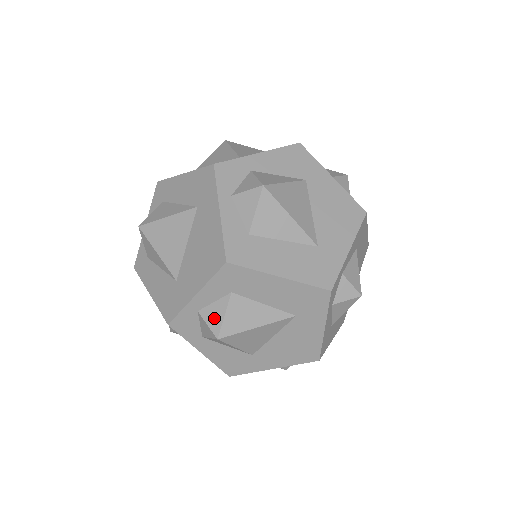
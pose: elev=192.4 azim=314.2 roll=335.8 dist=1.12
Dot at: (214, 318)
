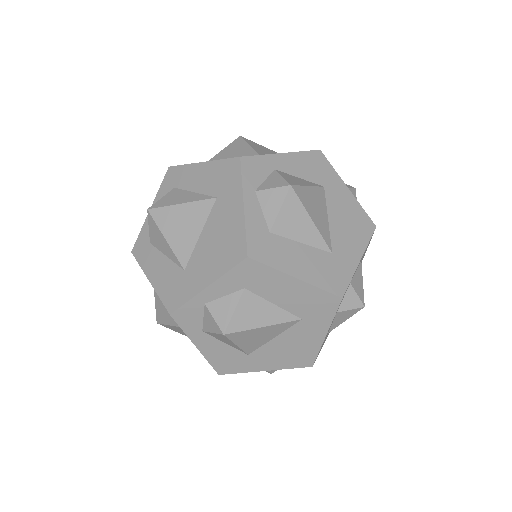
Dot at: (222, 313)
